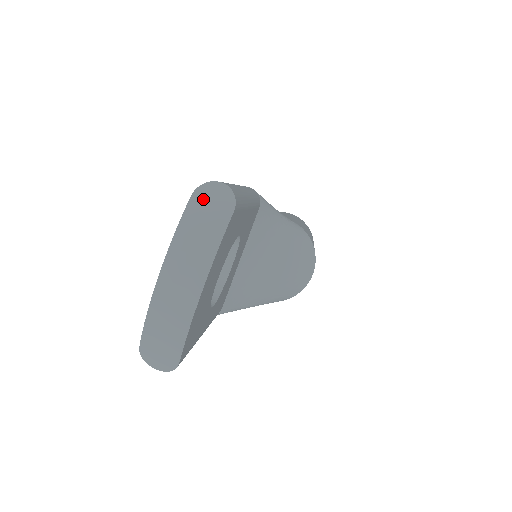
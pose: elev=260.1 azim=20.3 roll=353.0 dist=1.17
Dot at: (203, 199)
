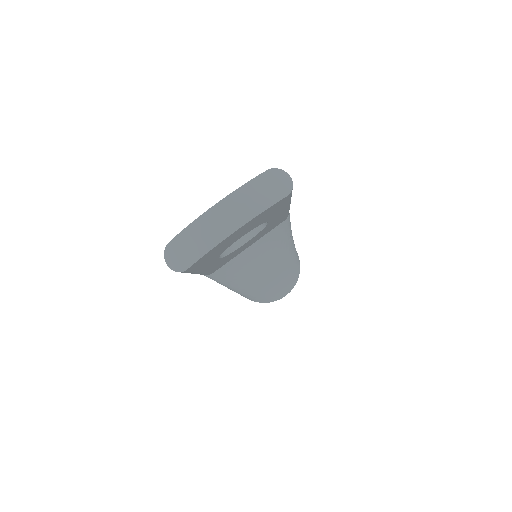
Dot at: (273, 177)
